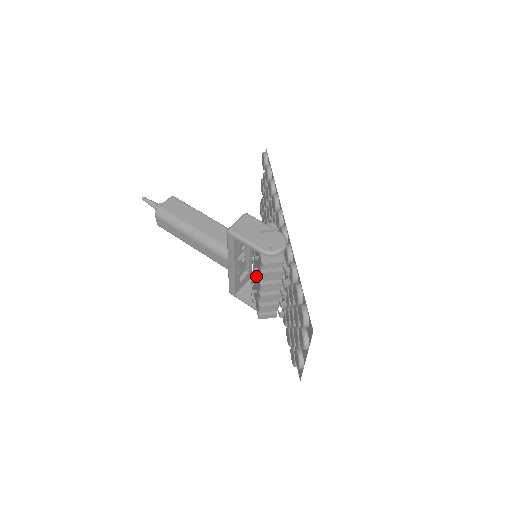
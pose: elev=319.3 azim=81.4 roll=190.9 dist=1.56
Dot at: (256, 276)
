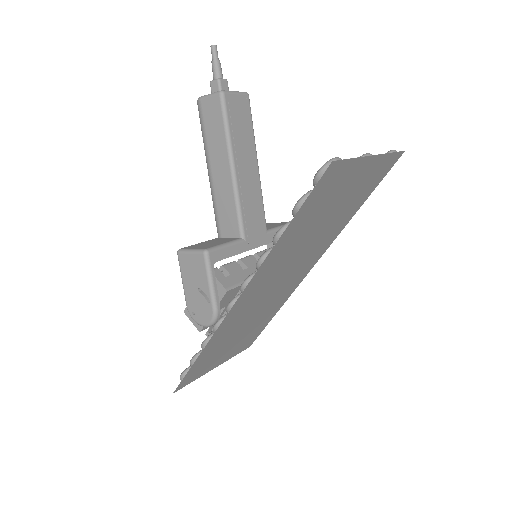
Dot at: occluded
